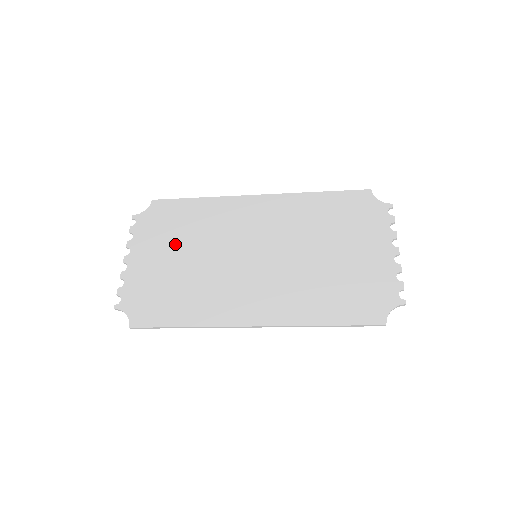
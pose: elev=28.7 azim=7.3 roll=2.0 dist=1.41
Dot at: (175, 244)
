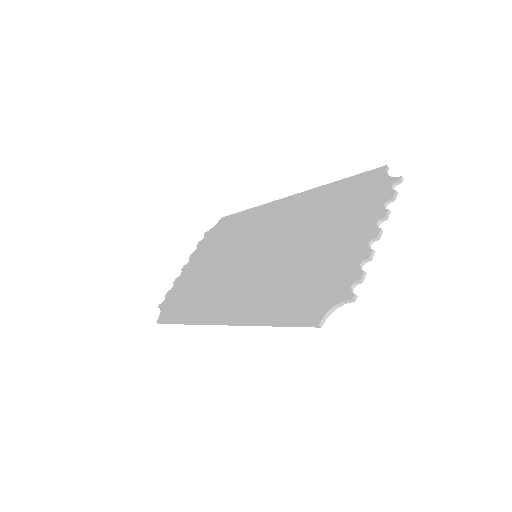
Dot at: (213, 252)
